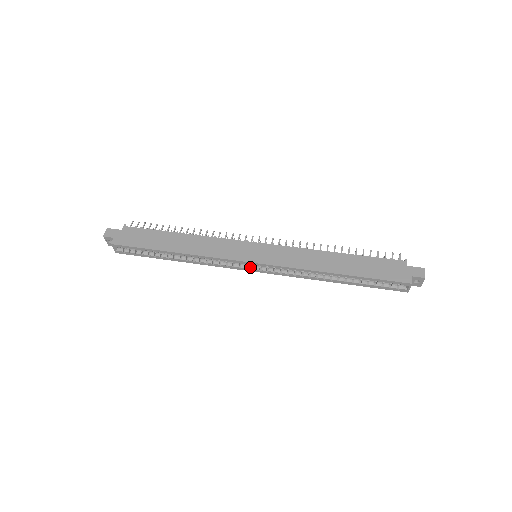
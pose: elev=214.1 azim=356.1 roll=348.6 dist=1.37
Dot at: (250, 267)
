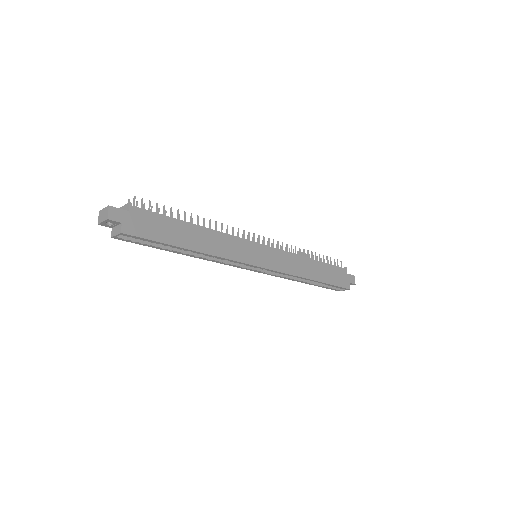
Dot at: (252, 268)
